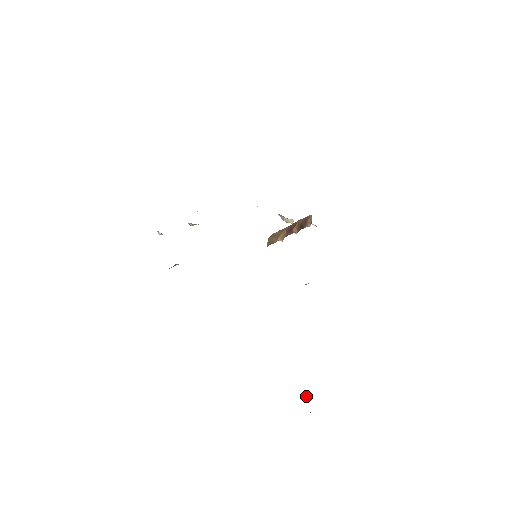
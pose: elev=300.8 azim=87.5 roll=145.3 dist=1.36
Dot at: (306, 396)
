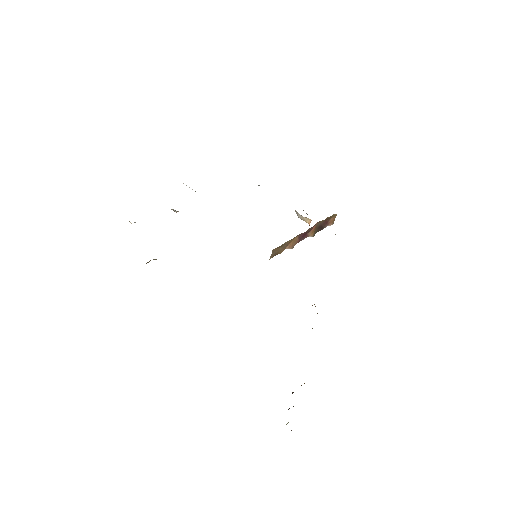
Dot at: occluded
